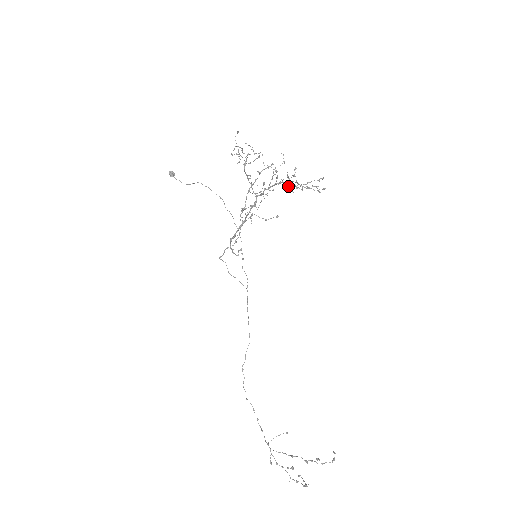
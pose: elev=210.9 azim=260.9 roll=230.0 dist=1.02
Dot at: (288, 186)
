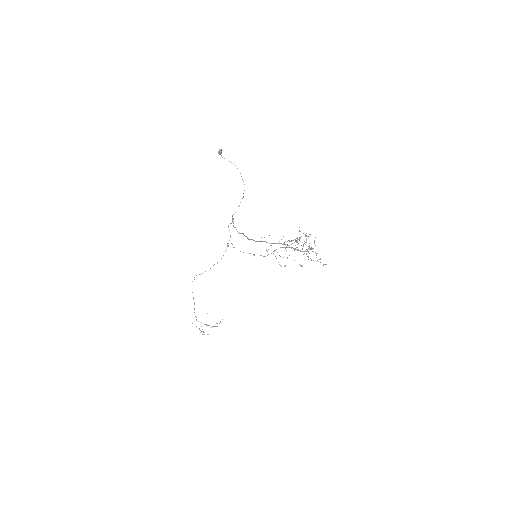
Dot at: (306, 254)
